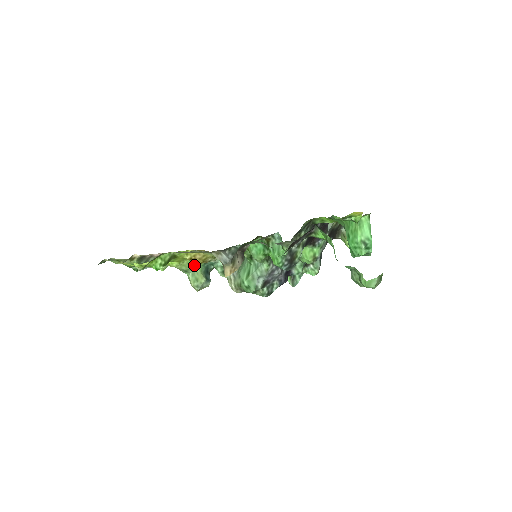
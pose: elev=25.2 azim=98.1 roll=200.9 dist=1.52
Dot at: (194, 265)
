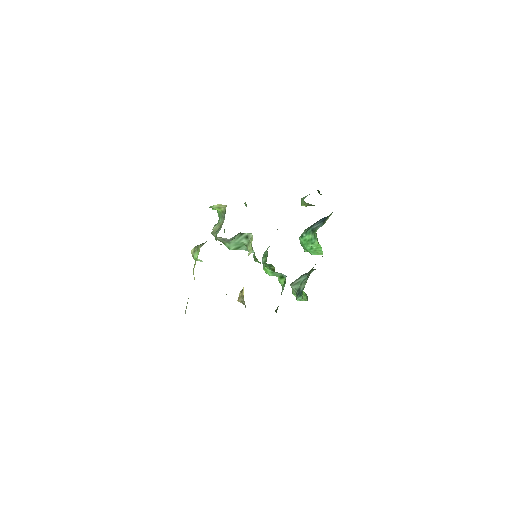
Dot at: occluded
